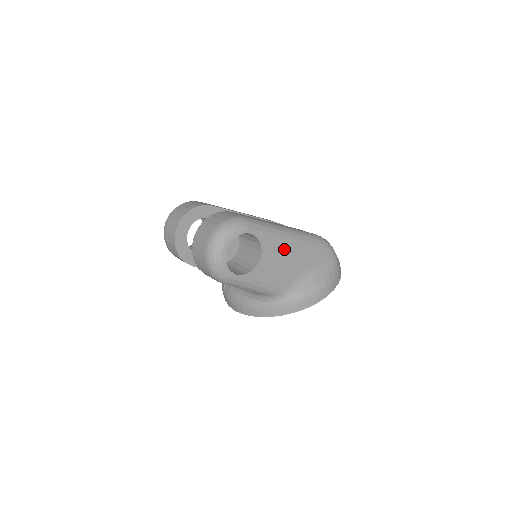
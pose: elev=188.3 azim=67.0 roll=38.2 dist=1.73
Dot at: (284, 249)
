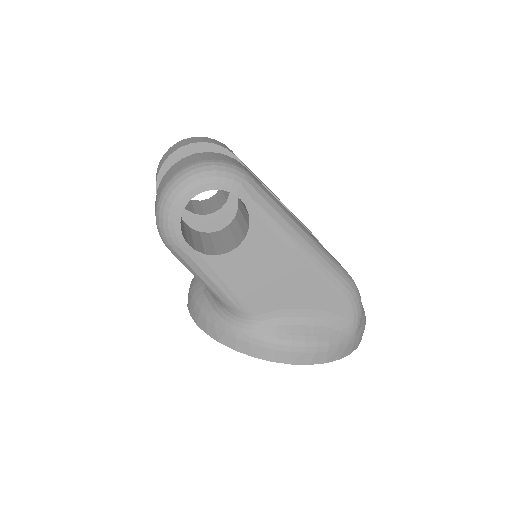
Dot at: (283, 257)
